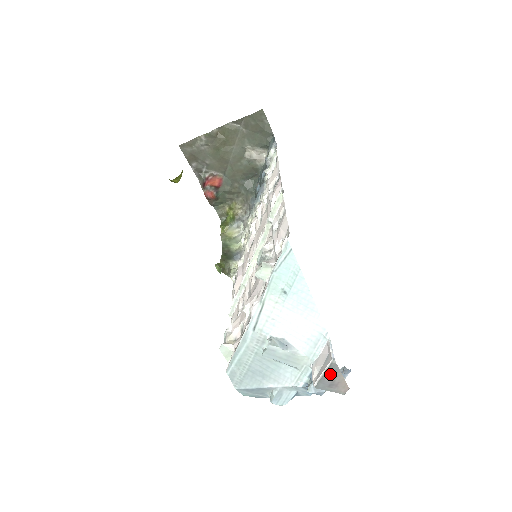
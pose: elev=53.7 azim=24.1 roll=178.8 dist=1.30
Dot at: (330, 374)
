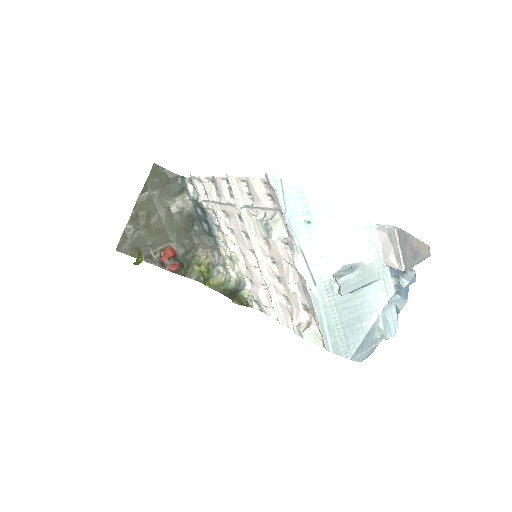
Dot at: (405, 245)
